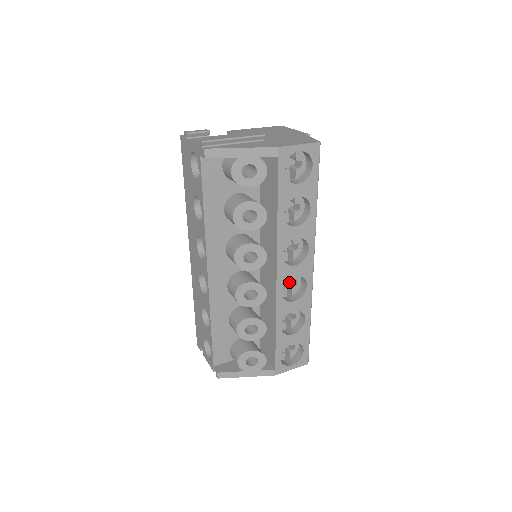
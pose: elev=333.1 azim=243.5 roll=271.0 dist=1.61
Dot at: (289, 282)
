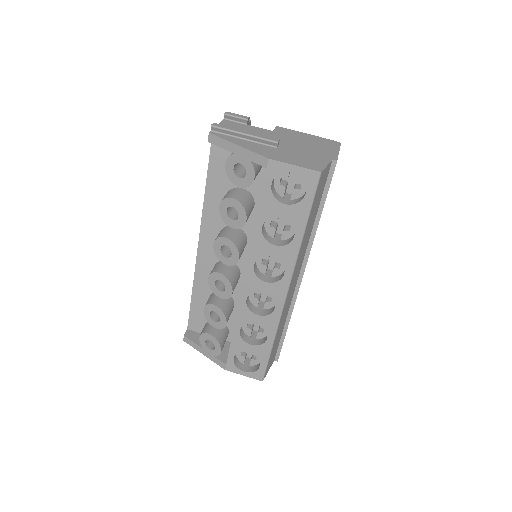
Dot at: occluded
